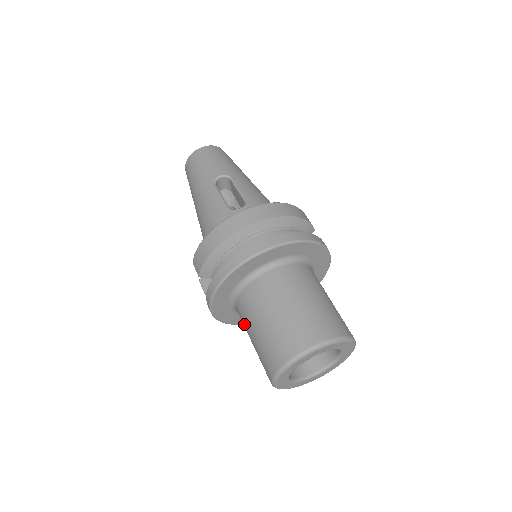
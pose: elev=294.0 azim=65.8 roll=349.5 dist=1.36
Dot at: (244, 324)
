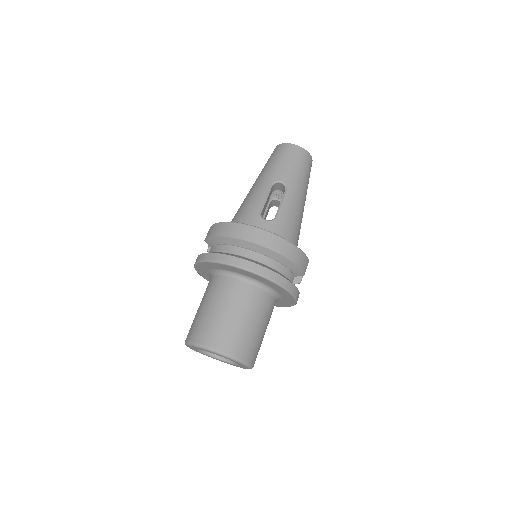
Dot at: occluded
